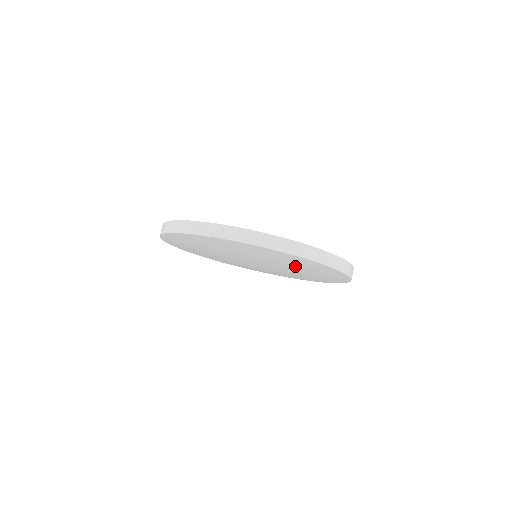
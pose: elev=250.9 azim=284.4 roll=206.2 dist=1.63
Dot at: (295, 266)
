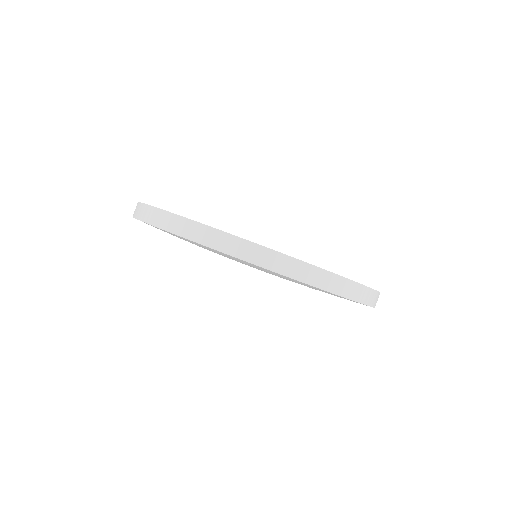
Dot at: occluded
